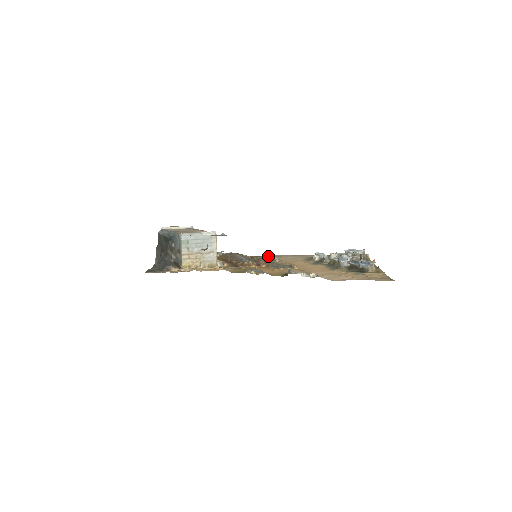
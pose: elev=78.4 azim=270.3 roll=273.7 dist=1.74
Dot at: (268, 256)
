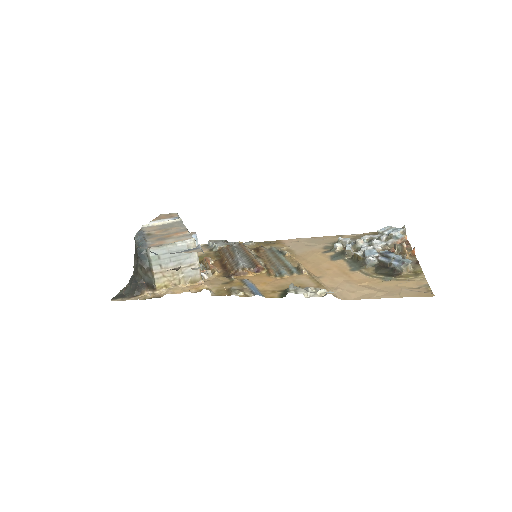
Dot at: (281, 242)
